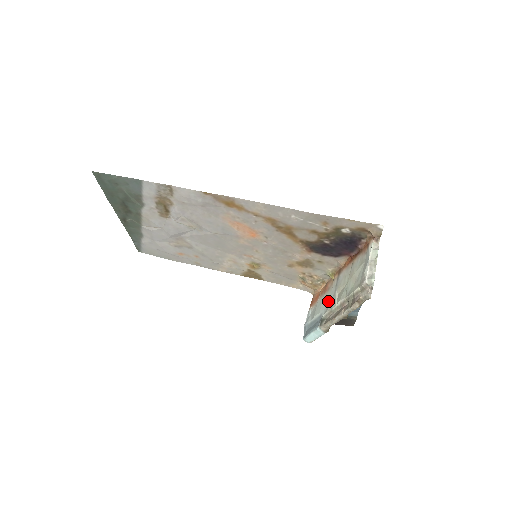
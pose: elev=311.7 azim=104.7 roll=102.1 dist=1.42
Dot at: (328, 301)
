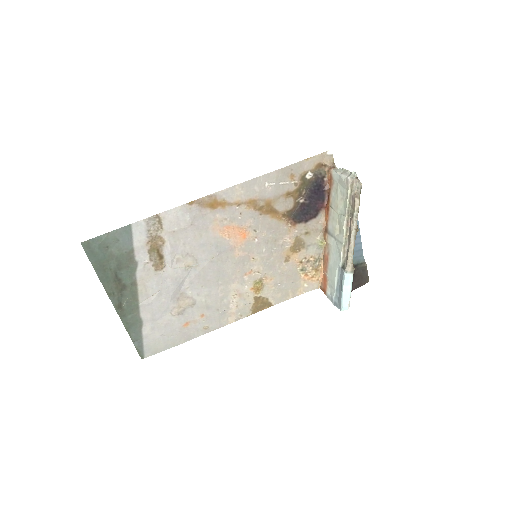
Dot at: (335, 252)
